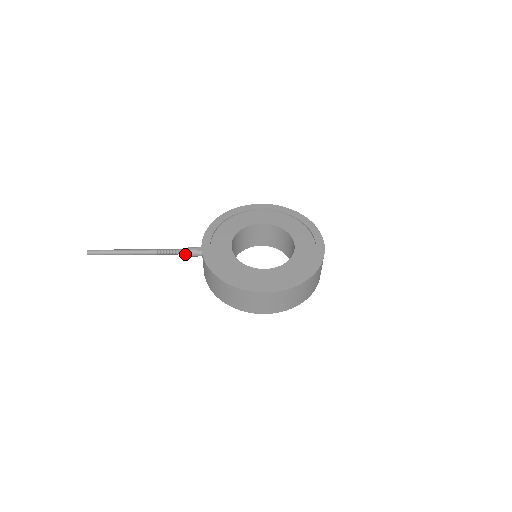
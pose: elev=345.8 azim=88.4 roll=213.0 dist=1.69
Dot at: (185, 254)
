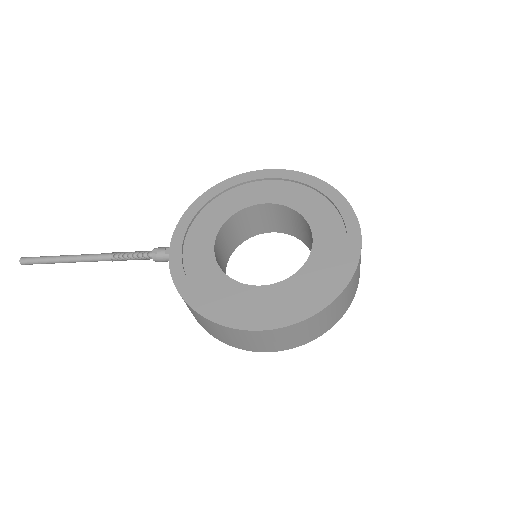
Dot at: (151, 258)
